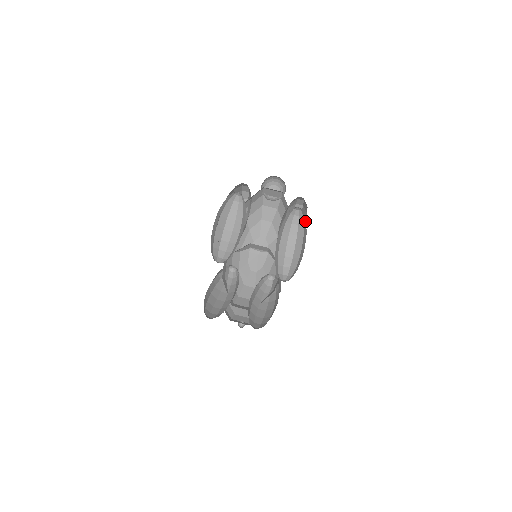
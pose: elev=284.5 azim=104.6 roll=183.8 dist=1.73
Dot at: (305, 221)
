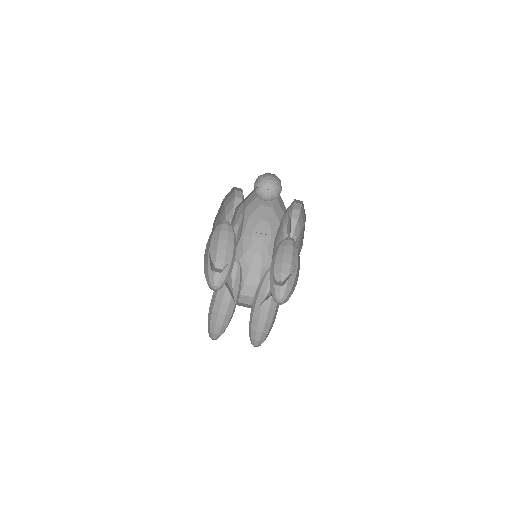
Dot at: (298, 251)
